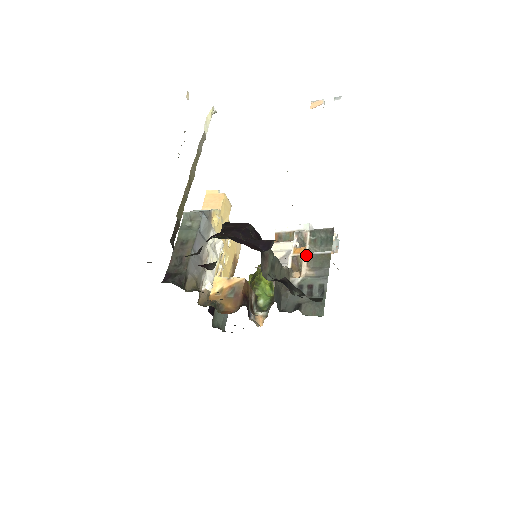
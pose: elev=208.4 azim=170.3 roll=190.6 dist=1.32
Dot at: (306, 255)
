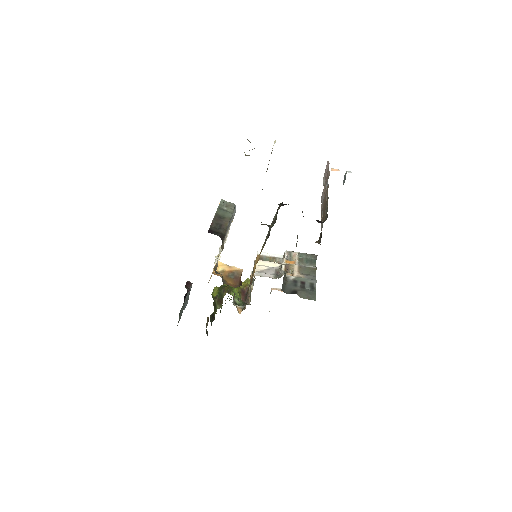
Dot at: (297, 265)
